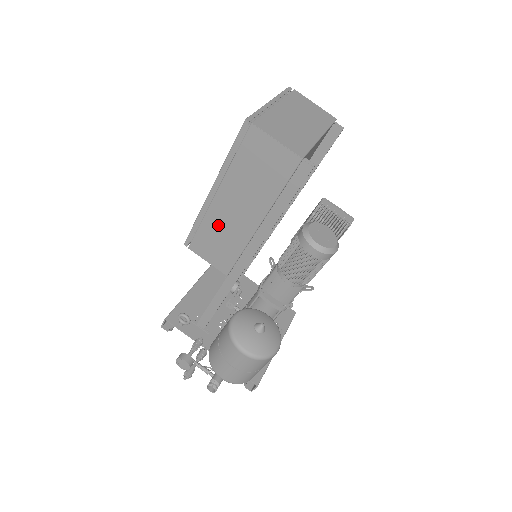
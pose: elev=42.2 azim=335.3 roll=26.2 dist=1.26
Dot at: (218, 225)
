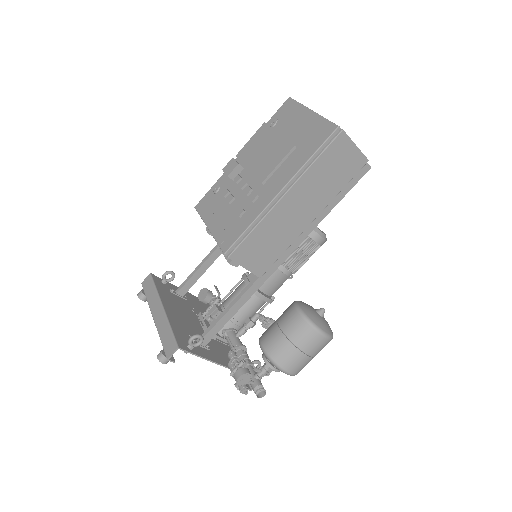
Dot at: (273, 227)
